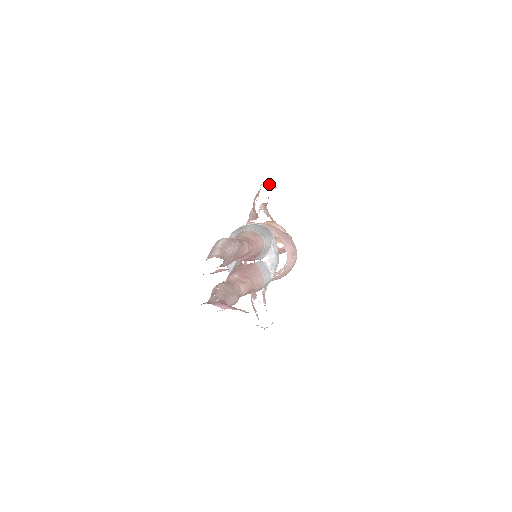
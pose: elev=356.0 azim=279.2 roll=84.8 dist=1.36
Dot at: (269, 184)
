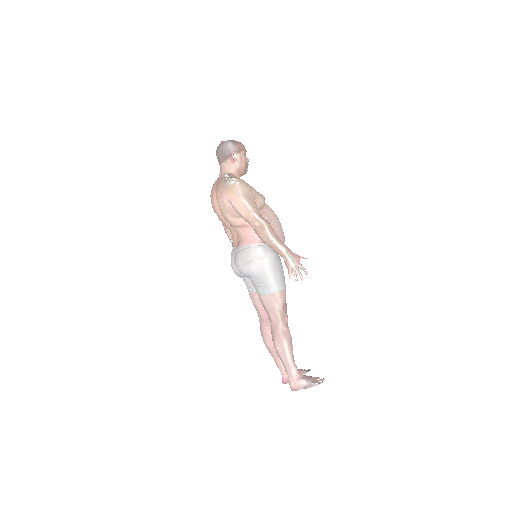
Dot at: (299, 270)
